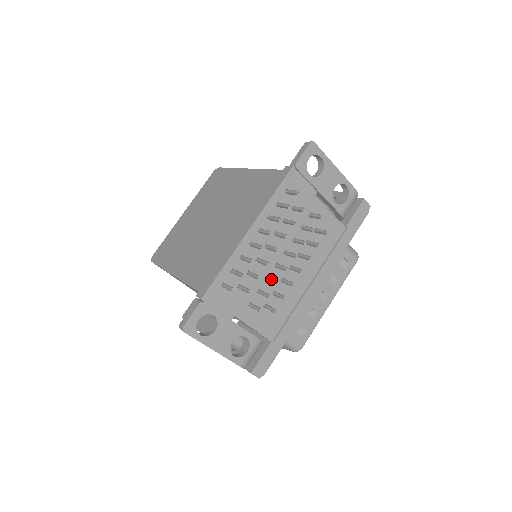
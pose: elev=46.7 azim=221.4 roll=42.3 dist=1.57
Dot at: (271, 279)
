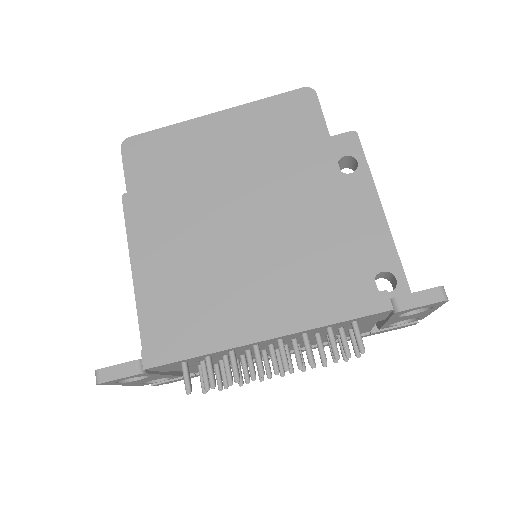
Dot at: (244, 367)
